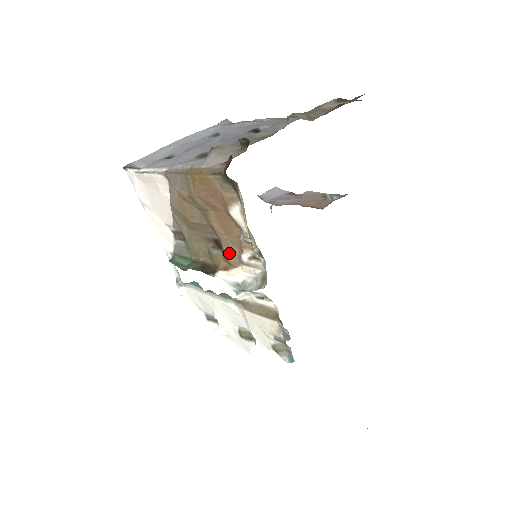
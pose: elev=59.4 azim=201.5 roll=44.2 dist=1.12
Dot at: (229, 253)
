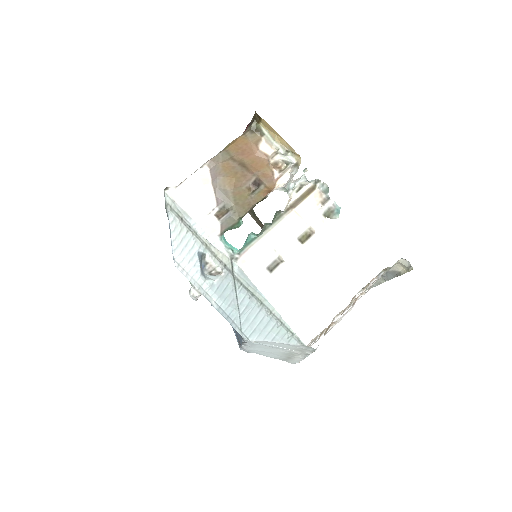
Dot at: (267, 180)
